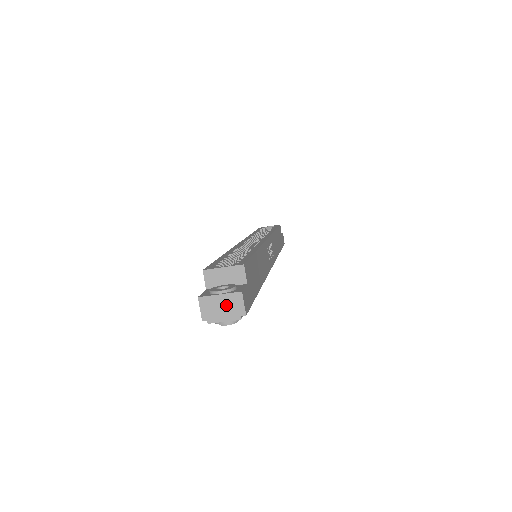
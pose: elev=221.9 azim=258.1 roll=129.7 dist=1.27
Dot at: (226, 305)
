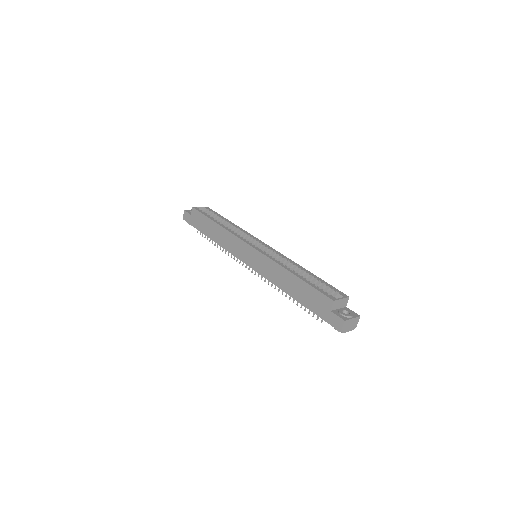
Dot at: (352, 323)
